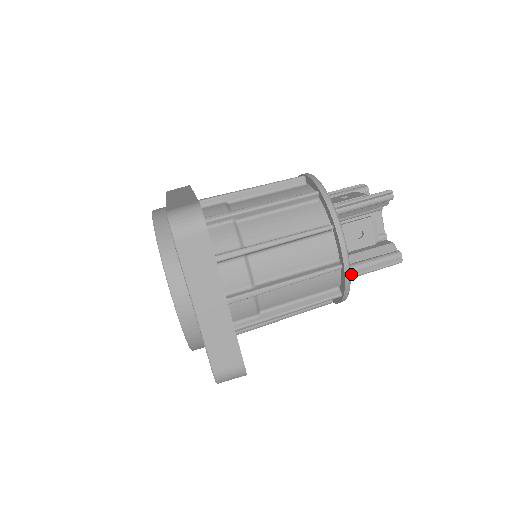
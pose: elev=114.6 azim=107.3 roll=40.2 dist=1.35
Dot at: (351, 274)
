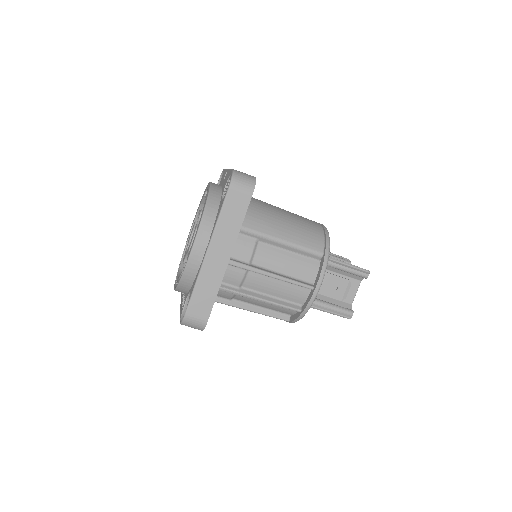
Dot at: occluded
